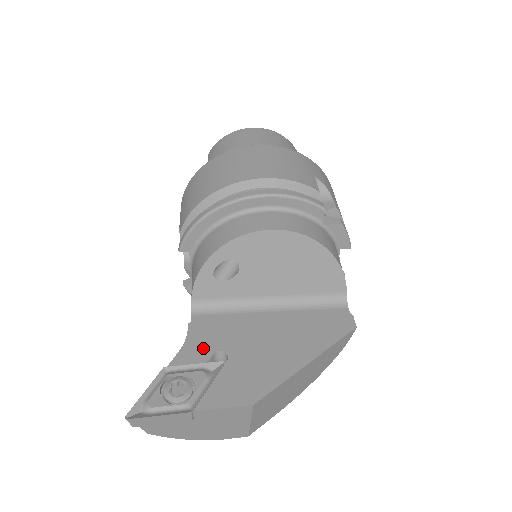
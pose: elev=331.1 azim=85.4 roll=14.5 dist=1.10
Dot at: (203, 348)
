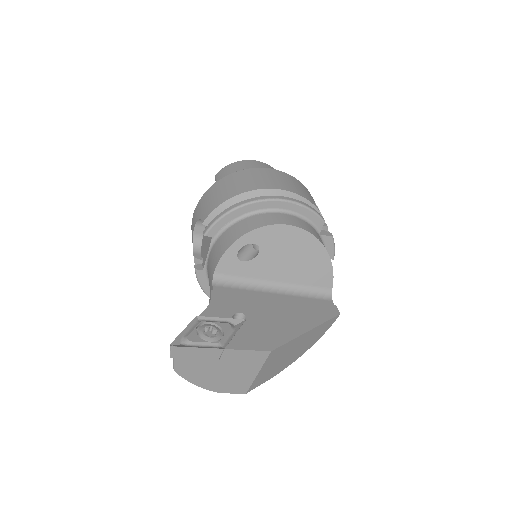
Dot at: (226, 308)
